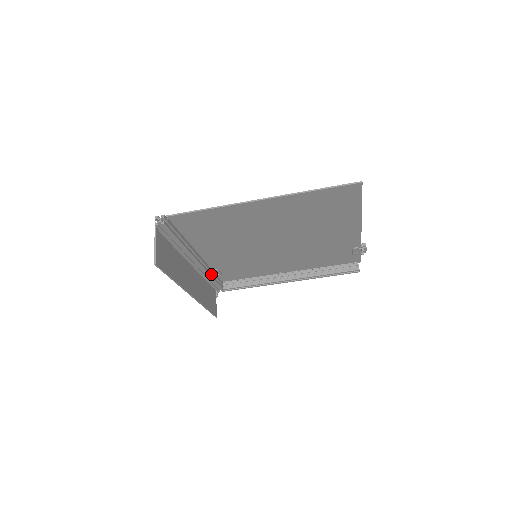
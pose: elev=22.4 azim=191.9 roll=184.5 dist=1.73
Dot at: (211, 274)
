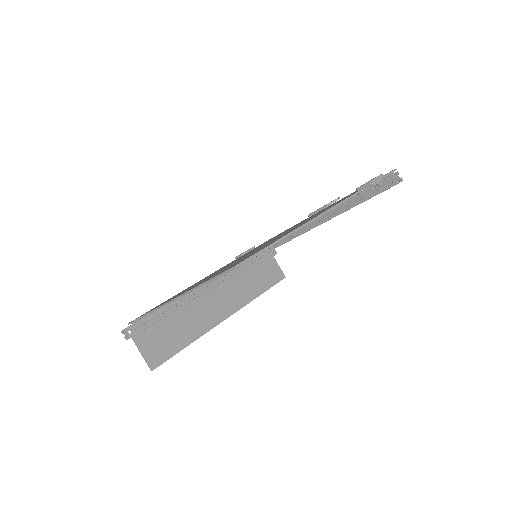
Dot at: (242, 266)
